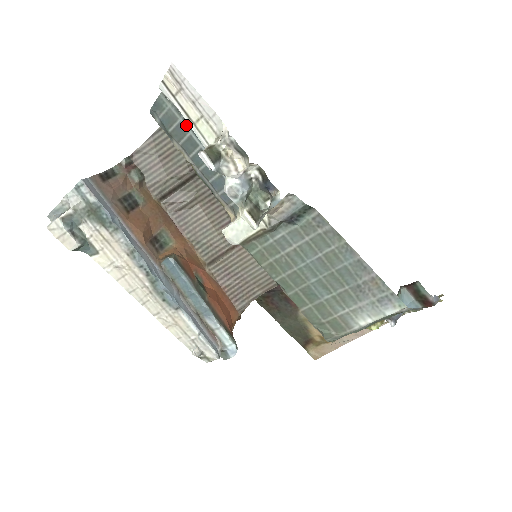
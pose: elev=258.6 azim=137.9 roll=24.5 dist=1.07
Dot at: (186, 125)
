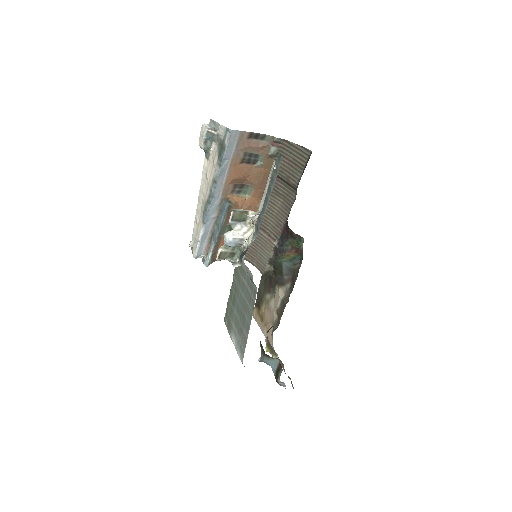
Dot at: occluded
